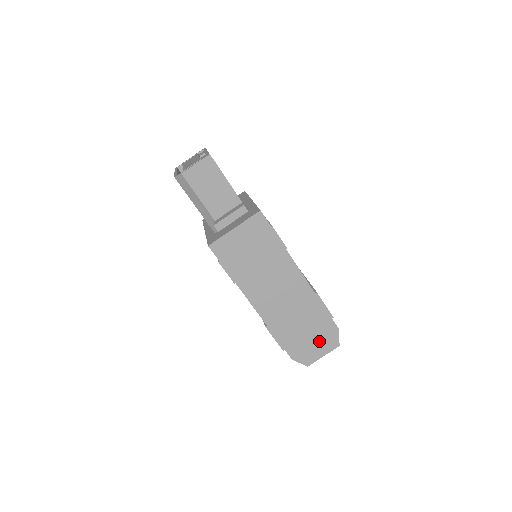
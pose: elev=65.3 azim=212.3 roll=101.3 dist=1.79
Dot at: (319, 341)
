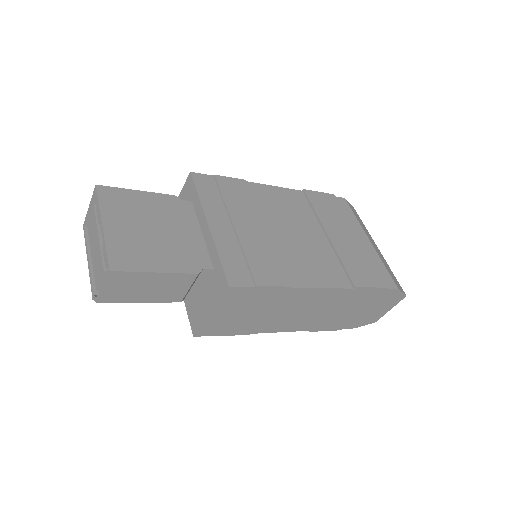
Dot at: (379, 306)
